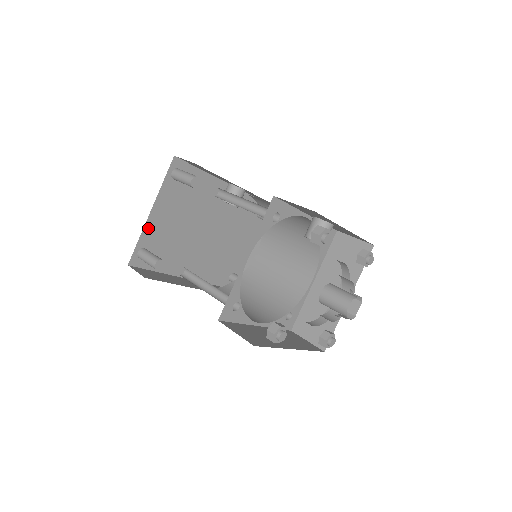
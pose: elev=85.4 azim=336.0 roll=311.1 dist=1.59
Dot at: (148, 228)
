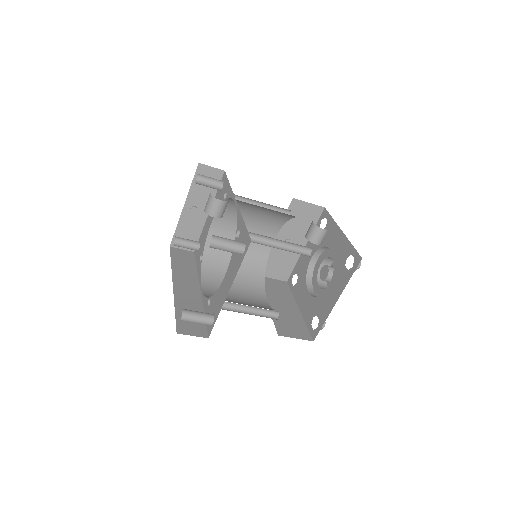
Dot at: occluded
